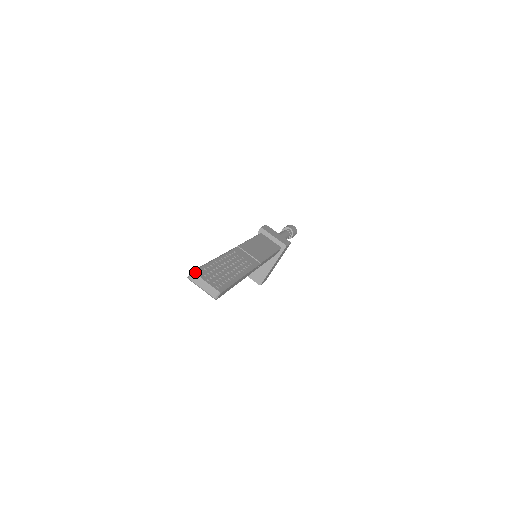
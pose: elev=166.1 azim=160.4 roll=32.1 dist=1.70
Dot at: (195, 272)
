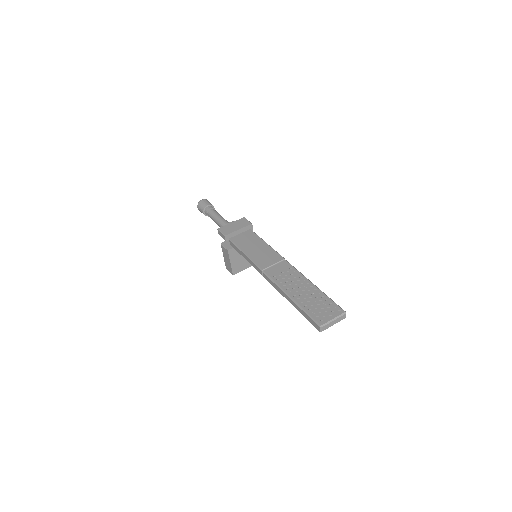
Dot at: (321, 324)
